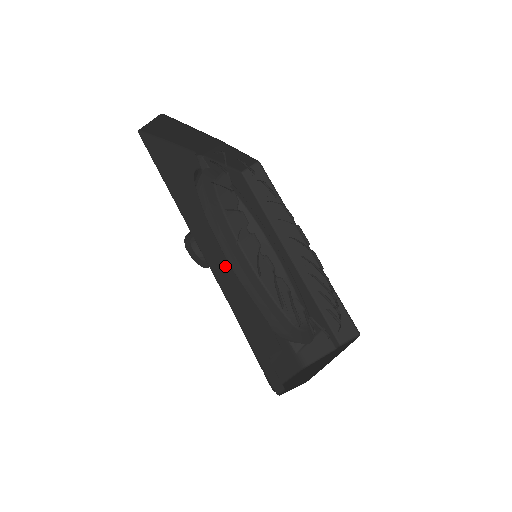
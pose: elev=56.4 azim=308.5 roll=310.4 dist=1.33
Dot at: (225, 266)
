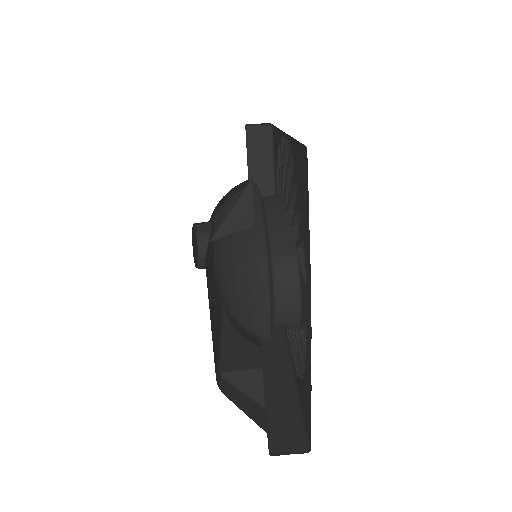
Dot at: occluded
